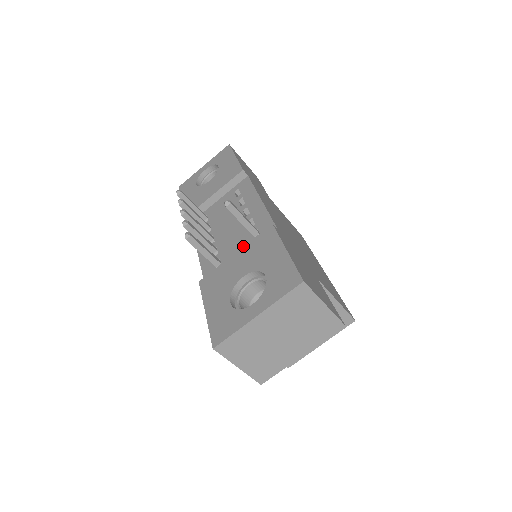
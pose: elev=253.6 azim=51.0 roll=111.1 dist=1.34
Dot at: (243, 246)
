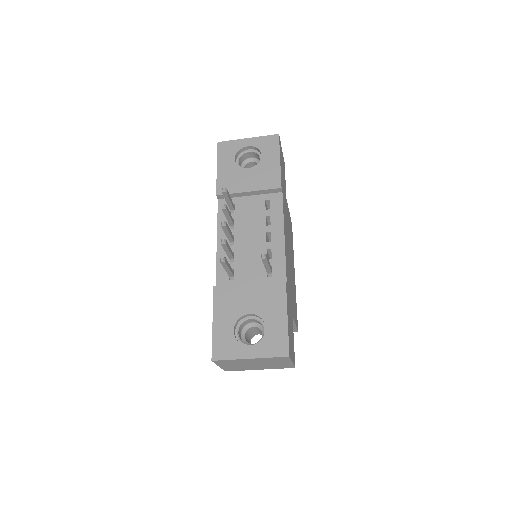
Dot at: occluded
